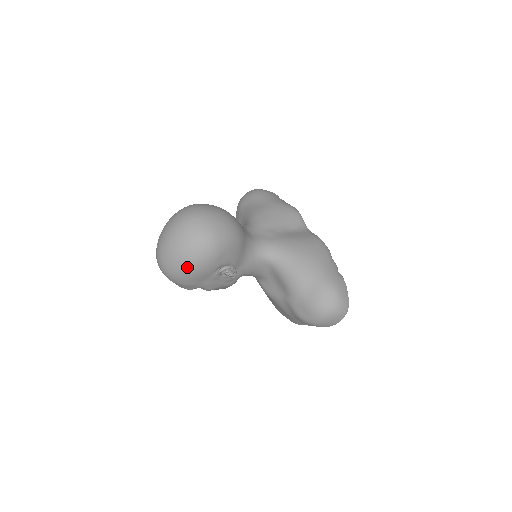
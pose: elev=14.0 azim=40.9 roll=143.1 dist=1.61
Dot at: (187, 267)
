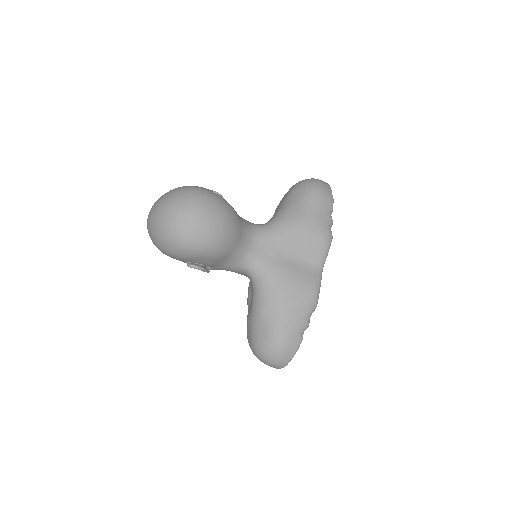
Dot at: (157, 246)
